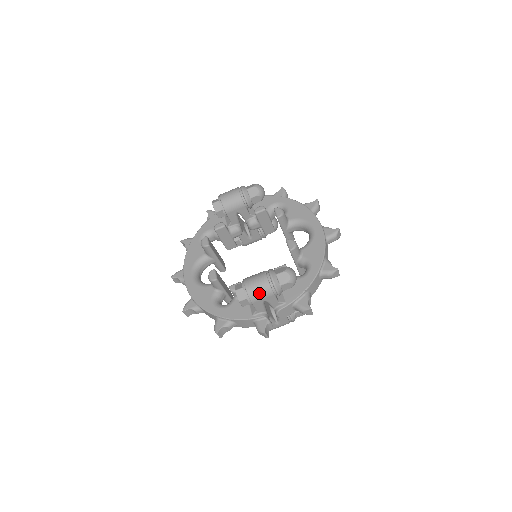
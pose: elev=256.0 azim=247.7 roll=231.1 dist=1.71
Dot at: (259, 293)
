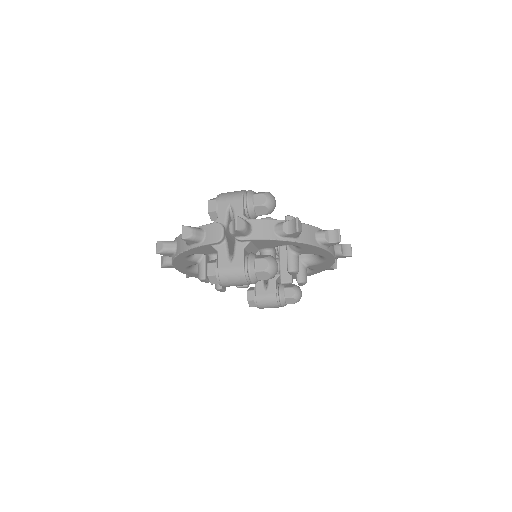
Dot at: occluded
